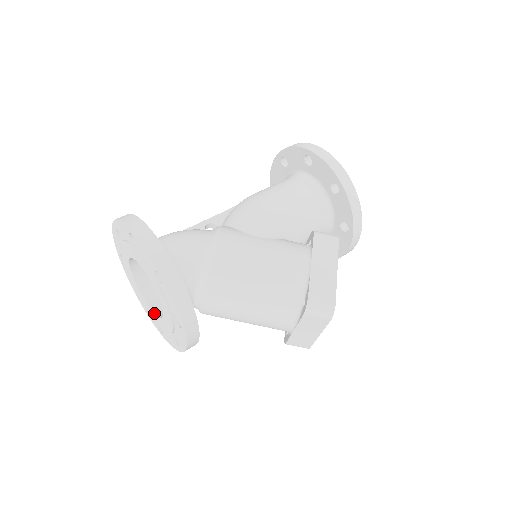
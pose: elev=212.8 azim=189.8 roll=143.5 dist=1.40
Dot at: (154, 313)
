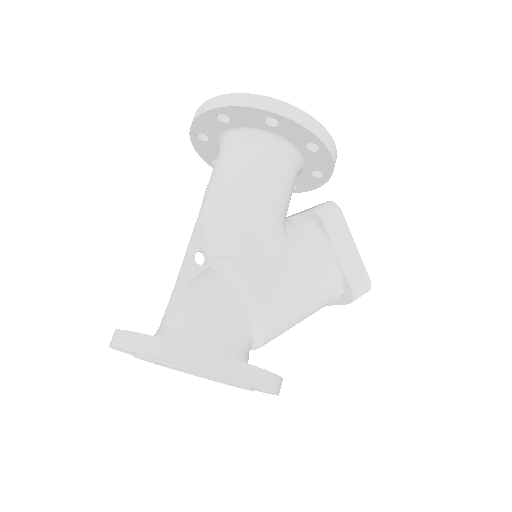
Dot at: occluded
